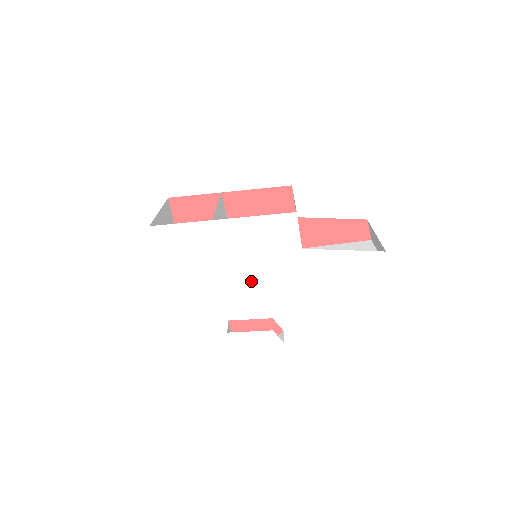
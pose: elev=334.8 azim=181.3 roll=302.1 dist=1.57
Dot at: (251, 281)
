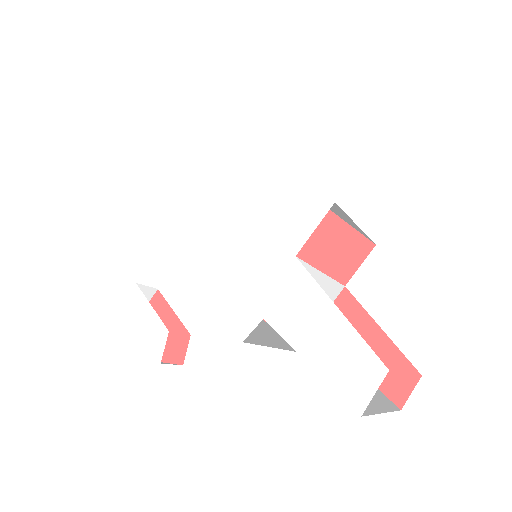
Dot at: (213, 244)
